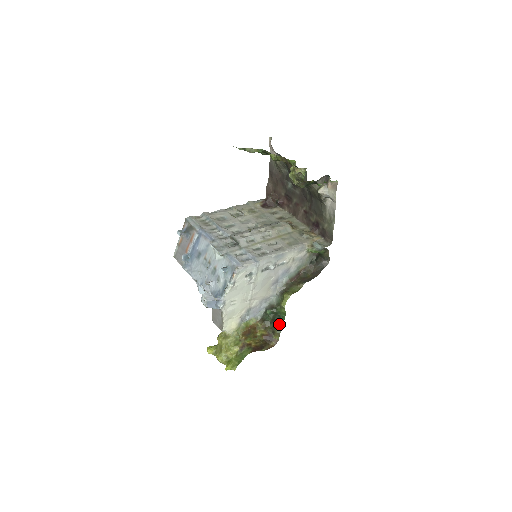
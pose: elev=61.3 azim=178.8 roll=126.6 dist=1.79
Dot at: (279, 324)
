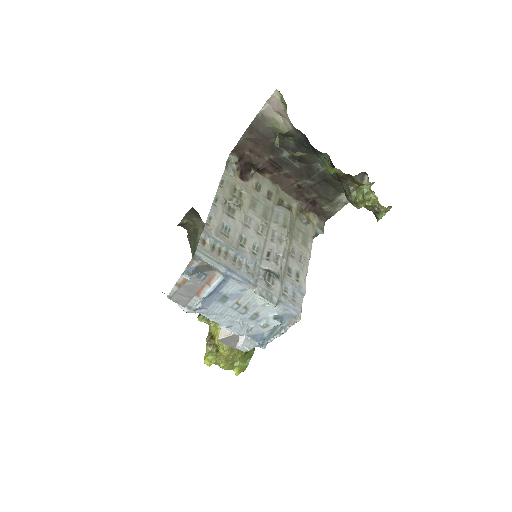
Dot at: occluded
